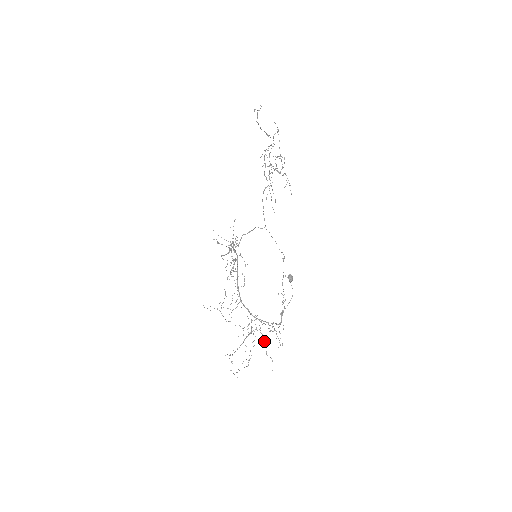
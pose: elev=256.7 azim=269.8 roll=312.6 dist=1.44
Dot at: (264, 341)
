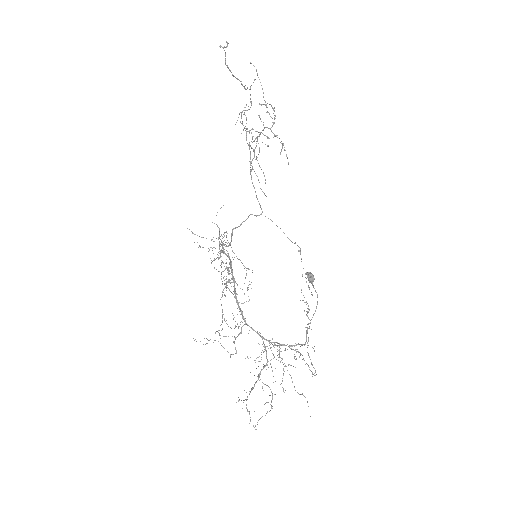
Dot at: occluded
